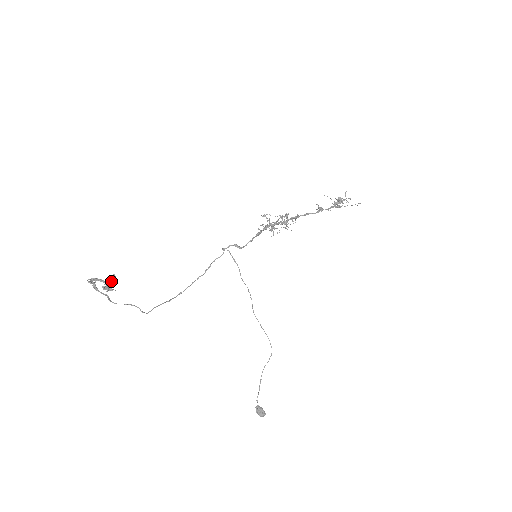
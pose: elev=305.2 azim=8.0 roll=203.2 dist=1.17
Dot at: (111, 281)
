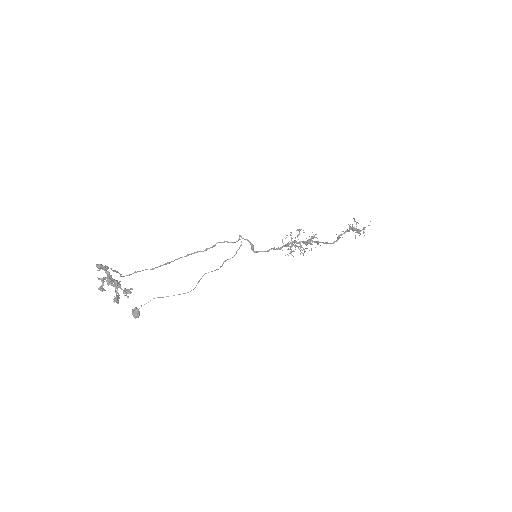
Dot at: occluded
